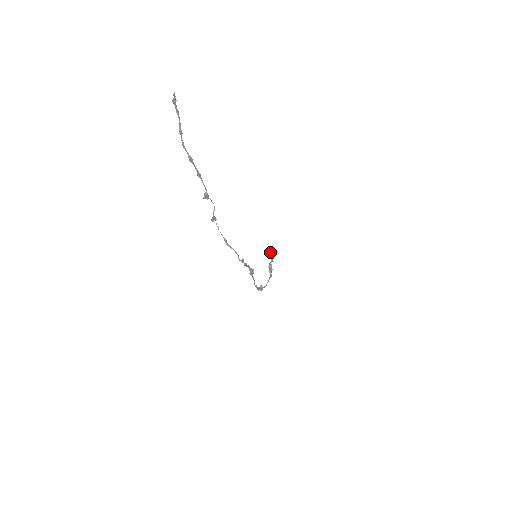
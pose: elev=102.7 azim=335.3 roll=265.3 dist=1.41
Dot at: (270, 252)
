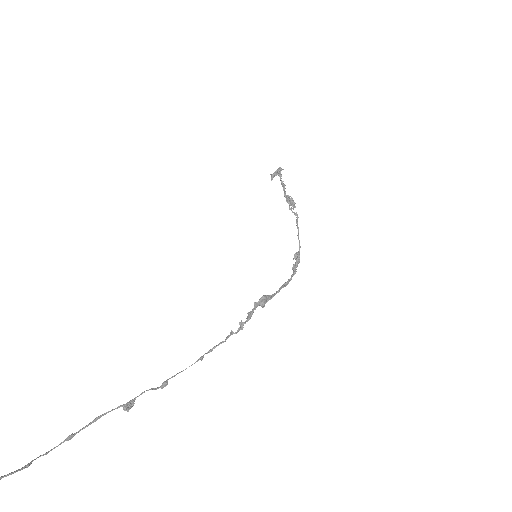
Dot at: (274, 176)
